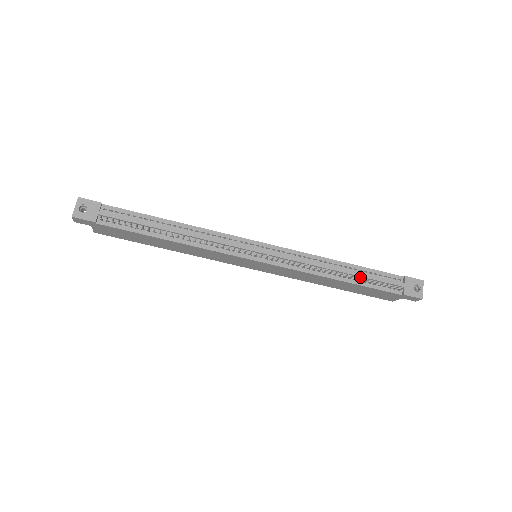
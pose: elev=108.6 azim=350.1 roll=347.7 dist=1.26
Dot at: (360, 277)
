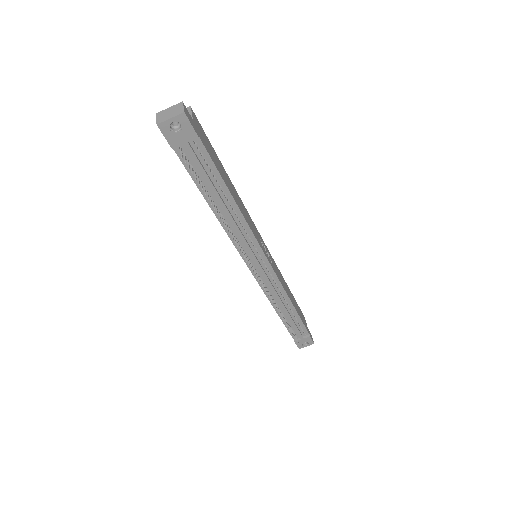
Dot at: (289, 319)
